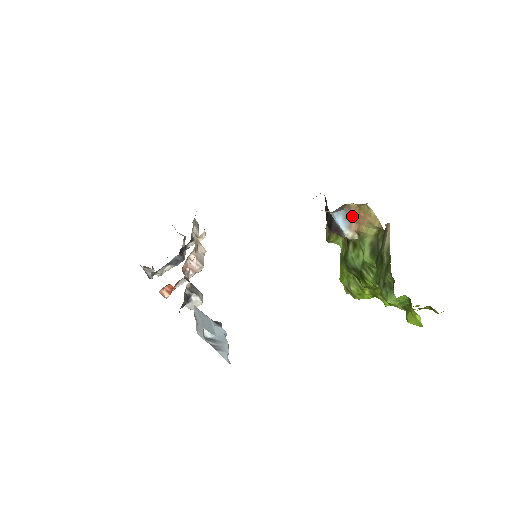
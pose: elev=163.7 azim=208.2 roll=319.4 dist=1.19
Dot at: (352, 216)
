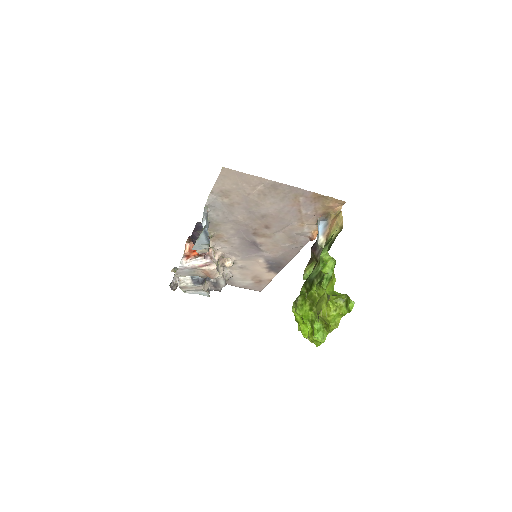
Dot at: (329, 225)
